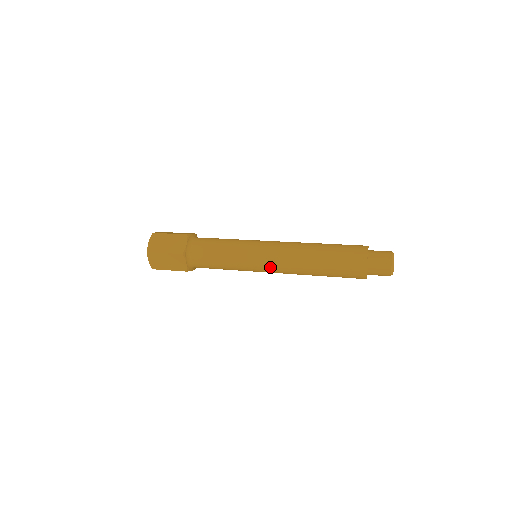
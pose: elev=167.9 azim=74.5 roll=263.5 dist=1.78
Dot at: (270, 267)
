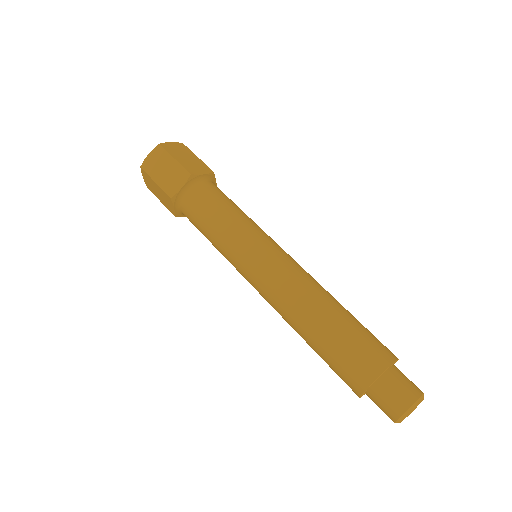
Dot at: occluded
